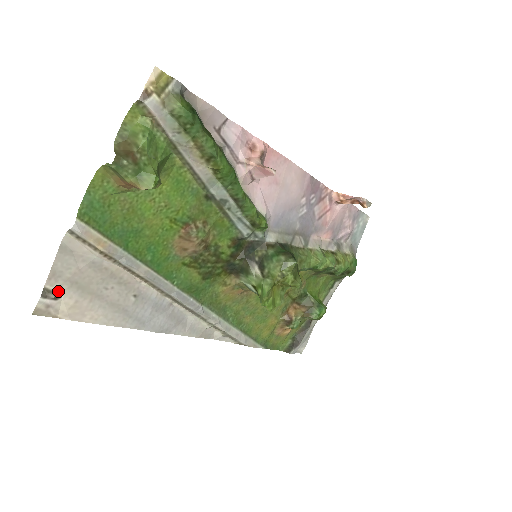
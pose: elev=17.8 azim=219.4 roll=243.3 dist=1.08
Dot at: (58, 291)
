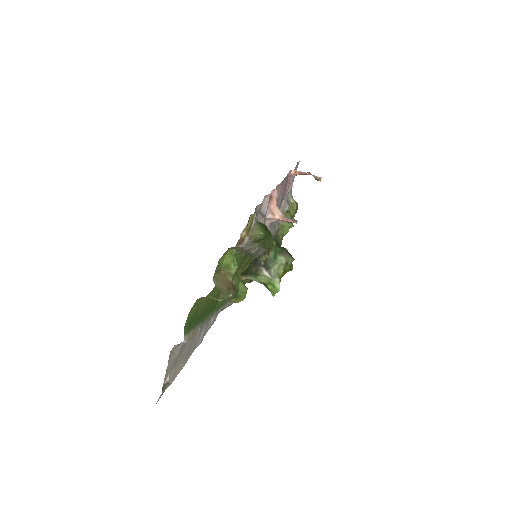
Dot at: occluded
